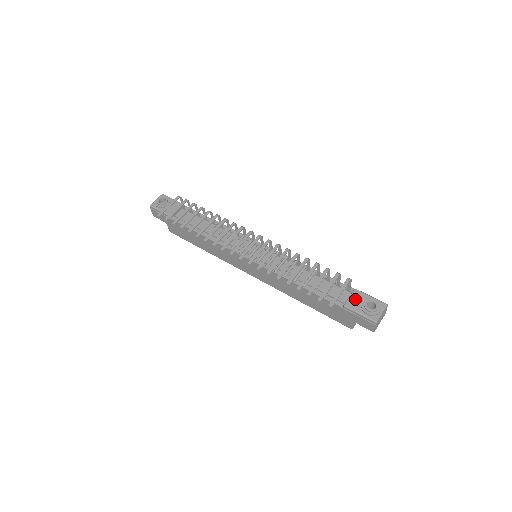
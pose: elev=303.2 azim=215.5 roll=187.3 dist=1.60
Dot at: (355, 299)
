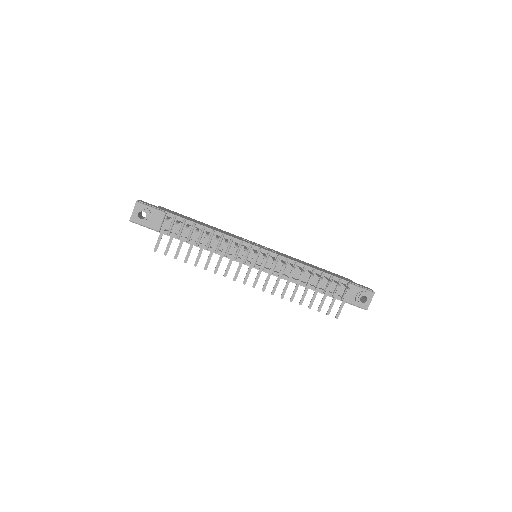
Dot at: (350, 293)
